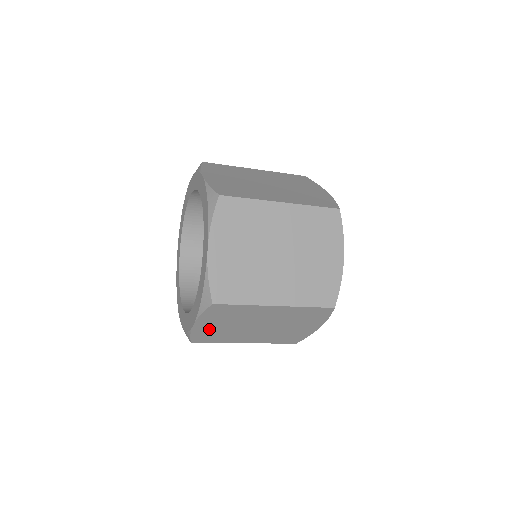
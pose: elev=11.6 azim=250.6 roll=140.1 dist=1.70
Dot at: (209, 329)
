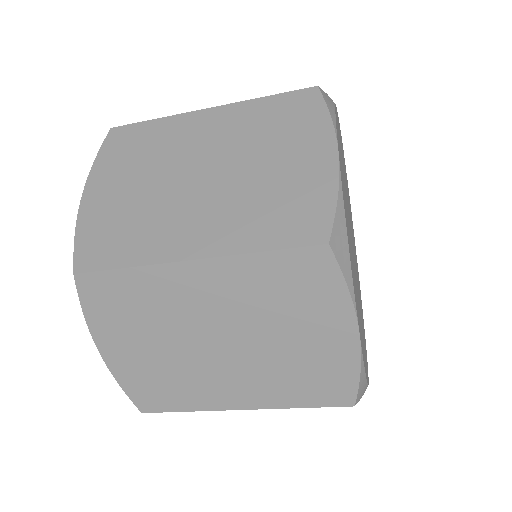
Dot at: (135, 363)
